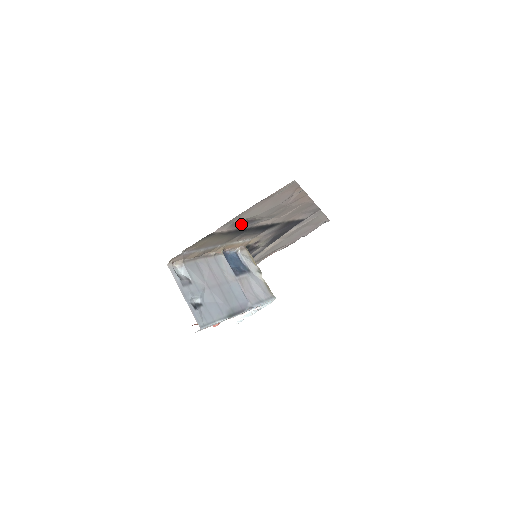
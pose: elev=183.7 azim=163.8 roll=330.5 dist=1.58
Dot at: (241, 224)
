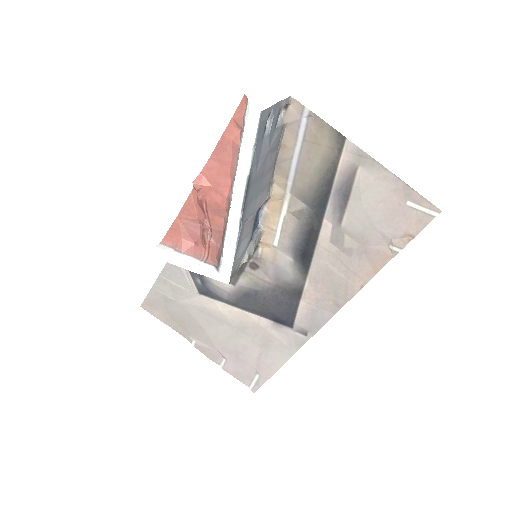
Dot at: (345, 187)
